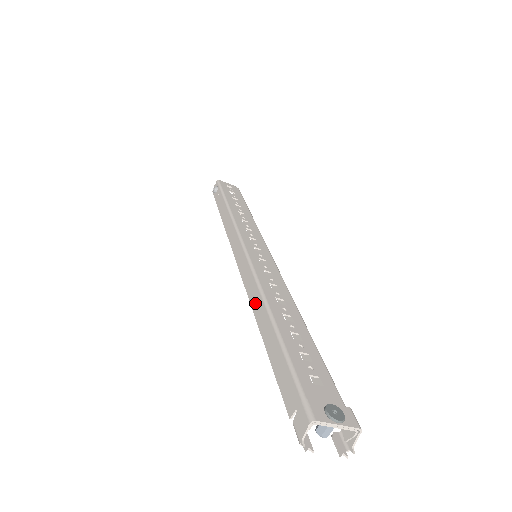
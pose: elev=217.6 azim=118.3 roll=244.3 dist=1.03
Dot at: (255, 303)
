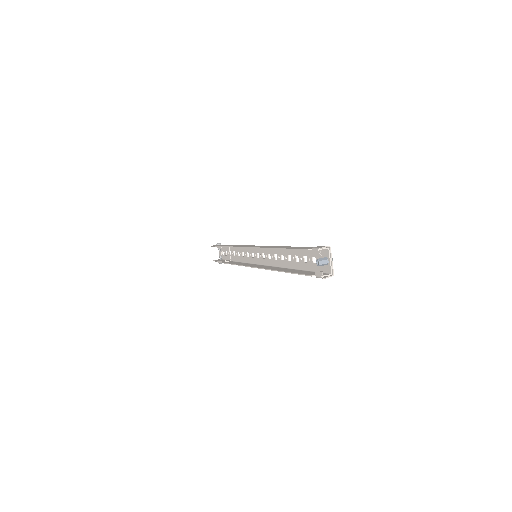
Dot at: (272, 247)
